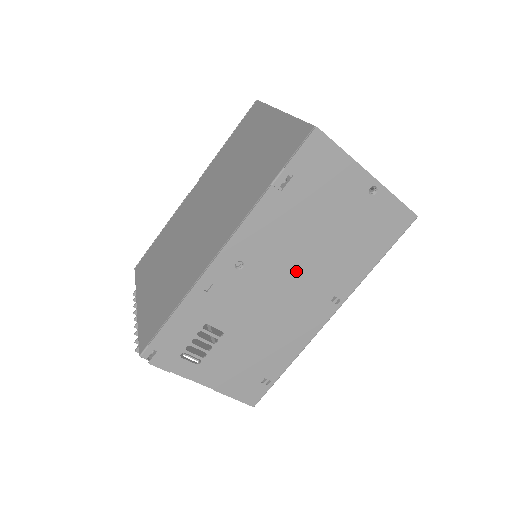
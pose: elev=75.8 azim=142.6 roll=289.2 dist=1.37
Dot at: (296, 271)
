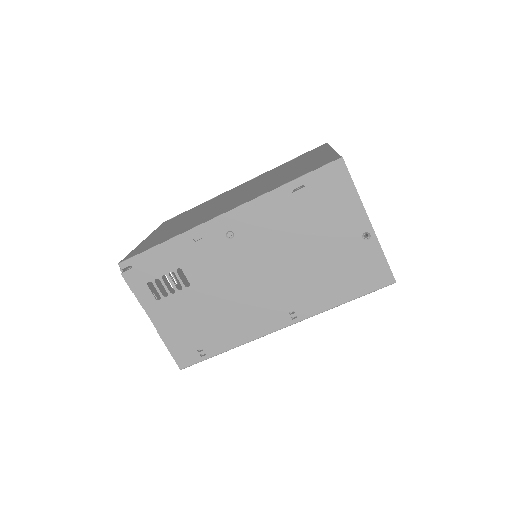
Dot at: (272, 268)
